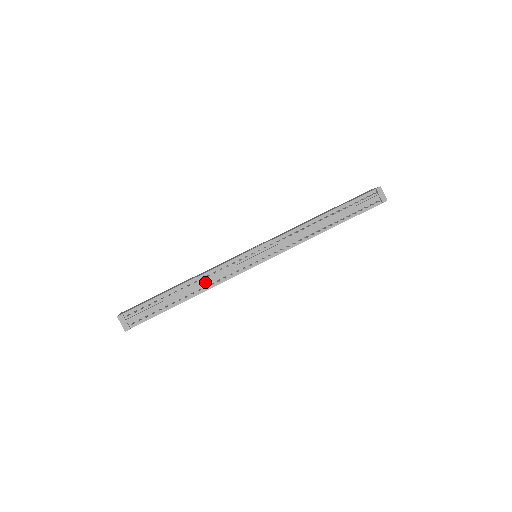
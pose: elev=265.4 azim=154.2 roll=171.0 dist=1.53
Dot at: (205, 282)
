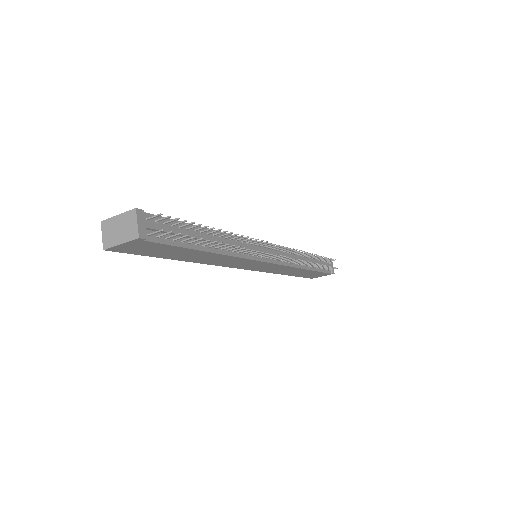
Dot at: (230, 243)
